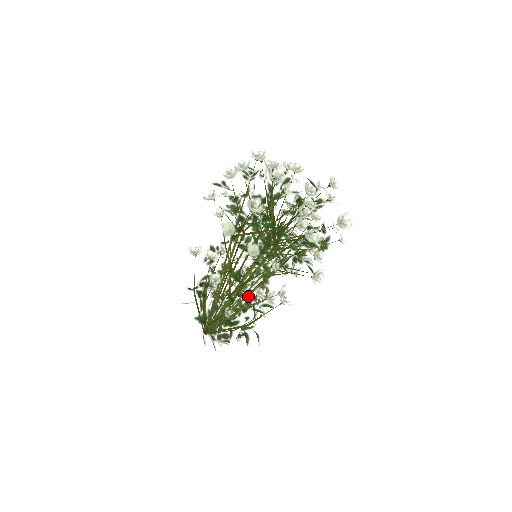
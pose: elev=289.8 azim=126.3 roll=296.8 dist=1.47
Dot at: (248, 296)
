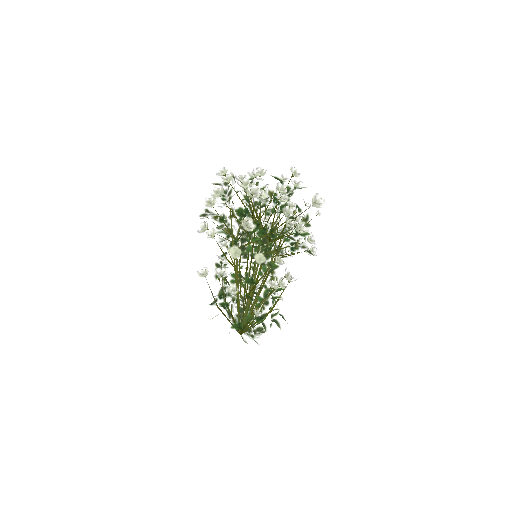
Dot at: (263, 290)
